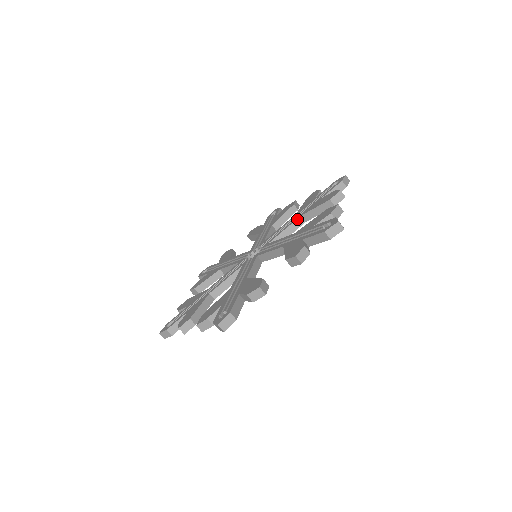
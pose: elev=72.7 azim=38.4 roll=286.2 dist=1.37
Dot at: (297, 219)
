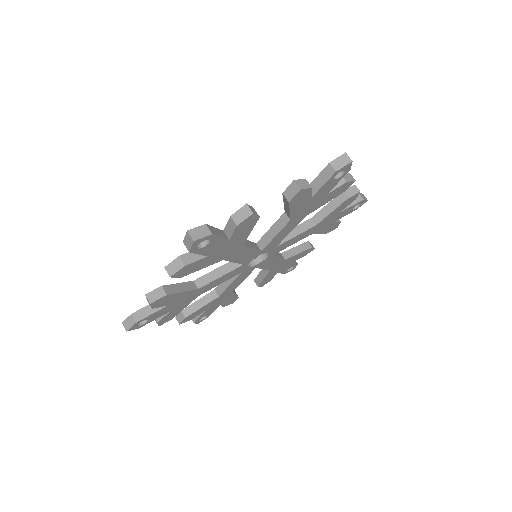
Dot at: (279, 253)
